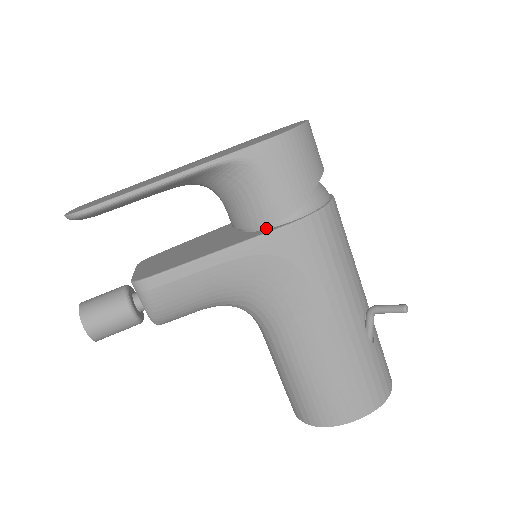
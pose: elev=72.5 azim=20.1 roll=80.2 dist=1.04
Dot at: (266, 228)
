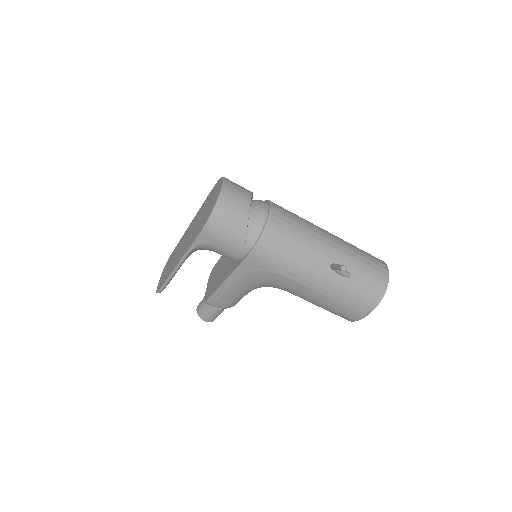
Dot at: (240, 259)
